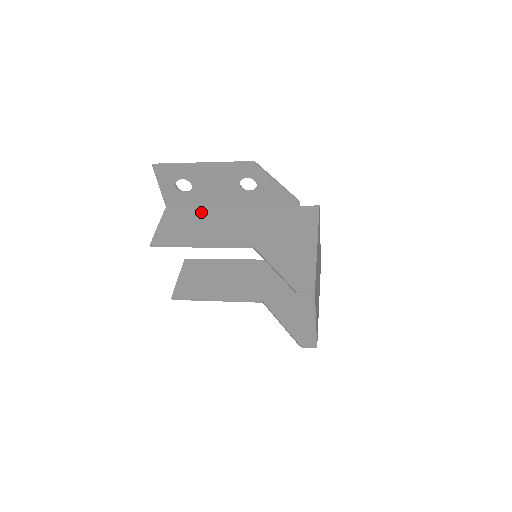
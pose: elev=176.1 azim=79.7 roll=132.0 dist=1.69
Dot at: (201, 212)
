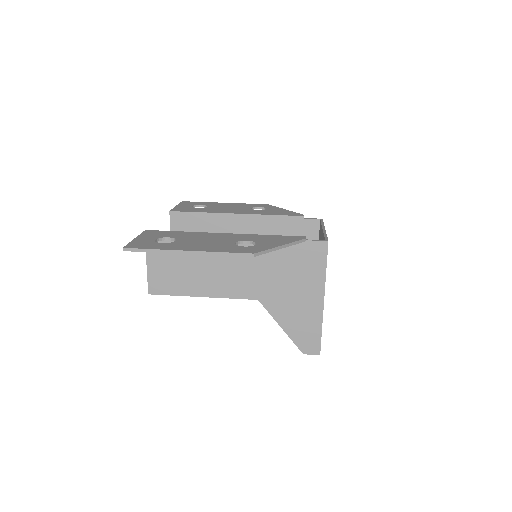
Dot at: occluded
